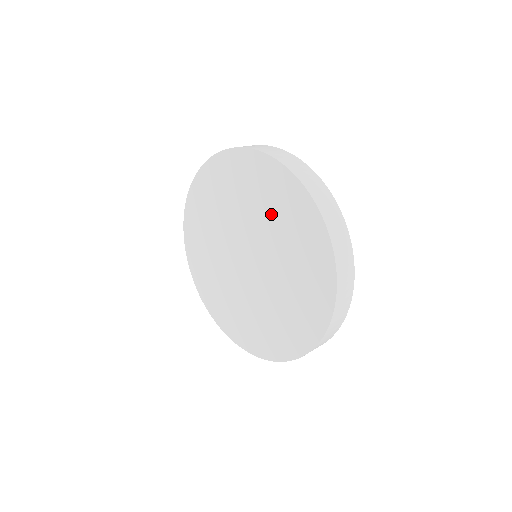
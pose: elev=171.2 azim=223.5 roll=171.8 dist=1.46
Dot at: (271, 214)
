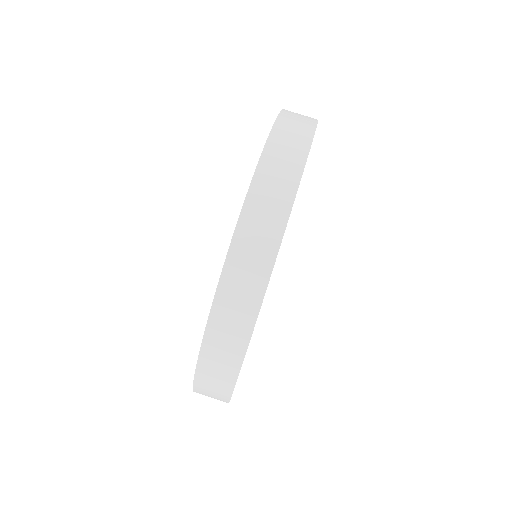
Dot at: occluded
